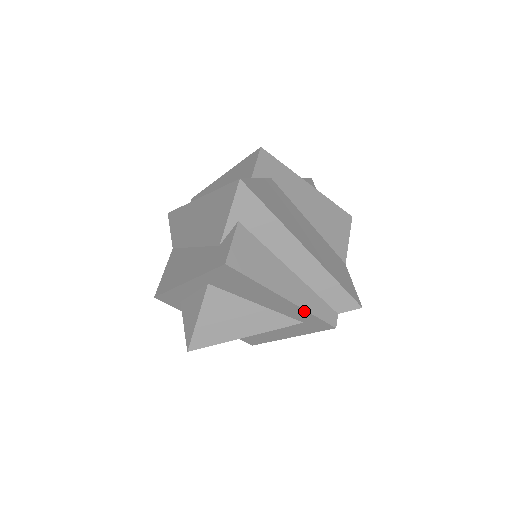
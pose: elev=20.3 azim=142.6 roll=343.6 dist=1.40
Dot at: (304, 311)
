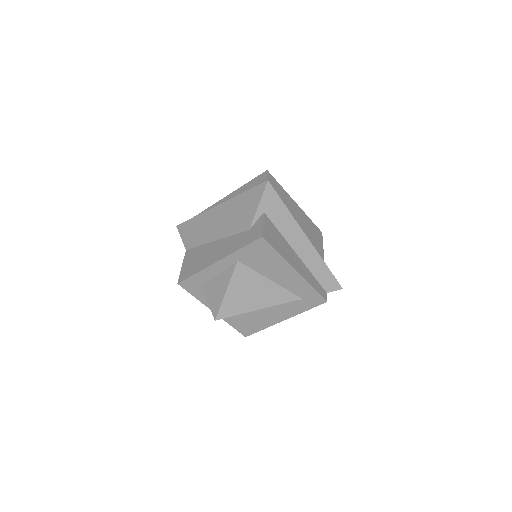
Dot at: (308, 285)
